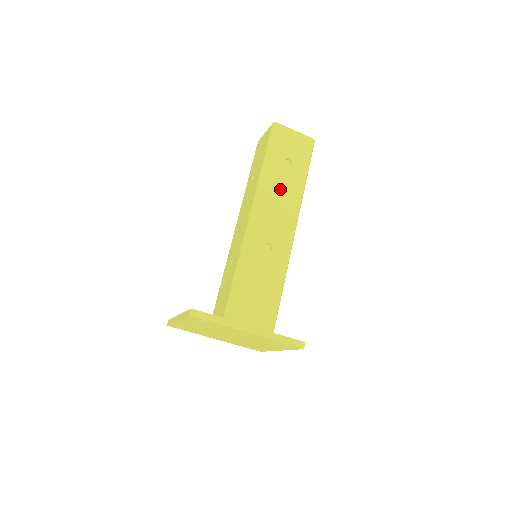
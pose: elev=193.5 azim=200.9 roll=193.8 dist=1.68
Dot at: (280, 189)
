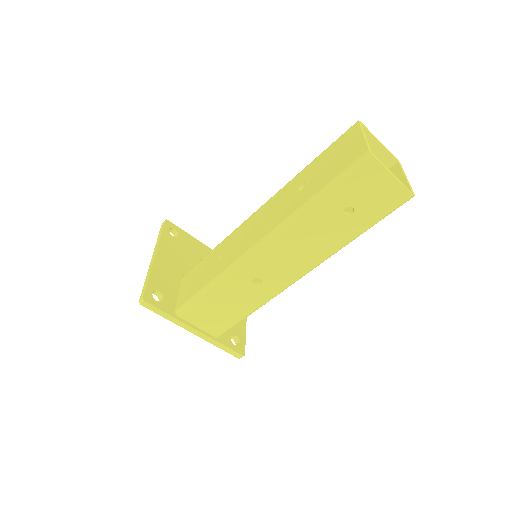
Dot at: (312, 236)
